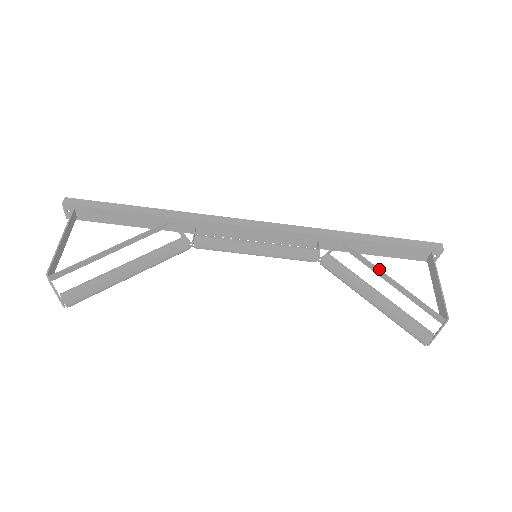
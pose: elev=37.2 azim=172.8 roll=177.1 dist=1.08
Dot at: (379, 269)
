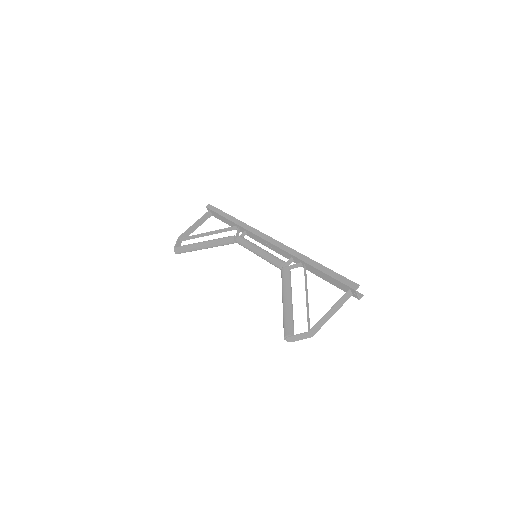
Dot at: (305, 286)
